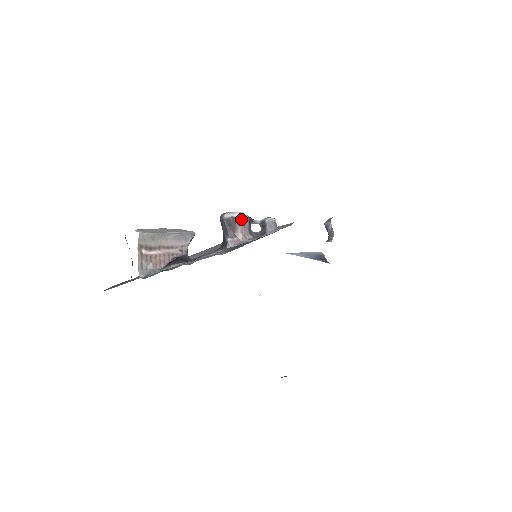
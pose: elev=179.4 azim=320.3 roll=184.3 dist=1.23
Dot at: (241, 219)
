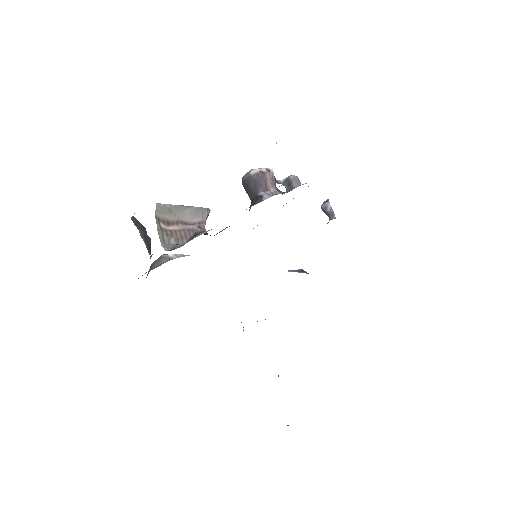
Dot at: (269, 173)
